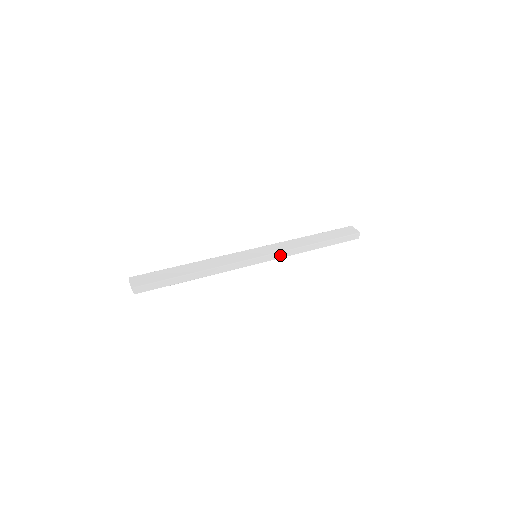
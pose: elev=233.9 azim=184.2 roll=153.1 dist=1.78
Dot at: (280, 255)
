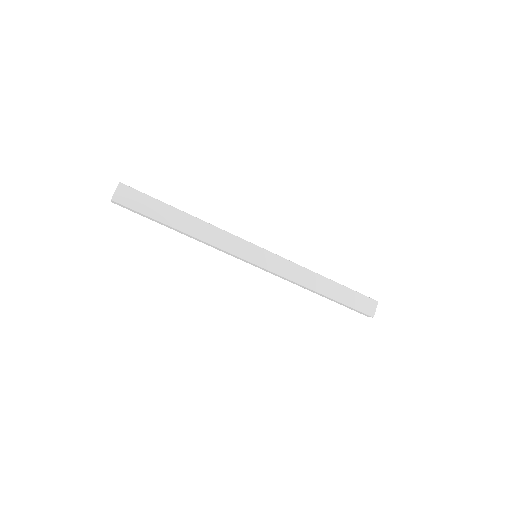
Dot at: (277, 275)
